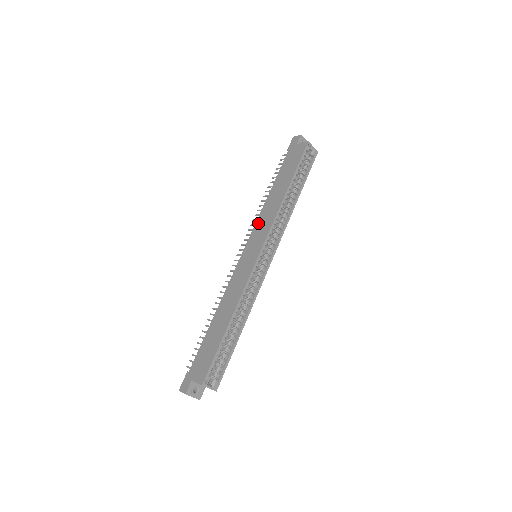
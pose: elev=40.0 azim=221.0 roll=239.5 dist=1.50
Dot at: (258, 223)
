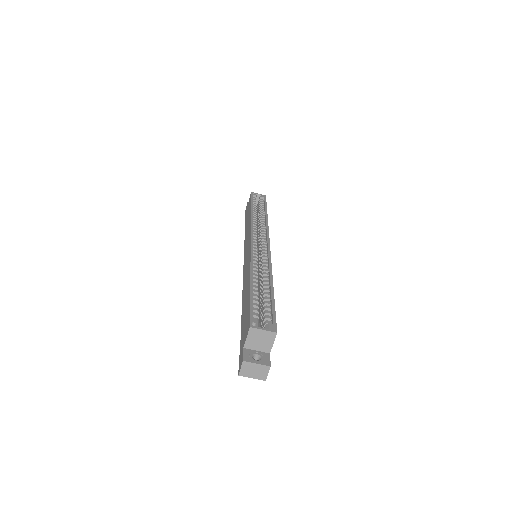
Dot at: (245, 245)
